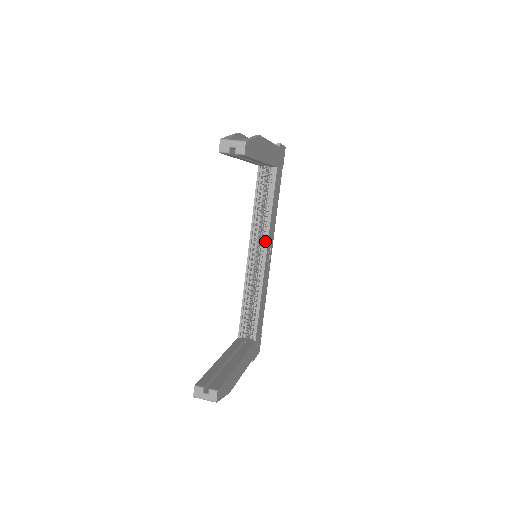
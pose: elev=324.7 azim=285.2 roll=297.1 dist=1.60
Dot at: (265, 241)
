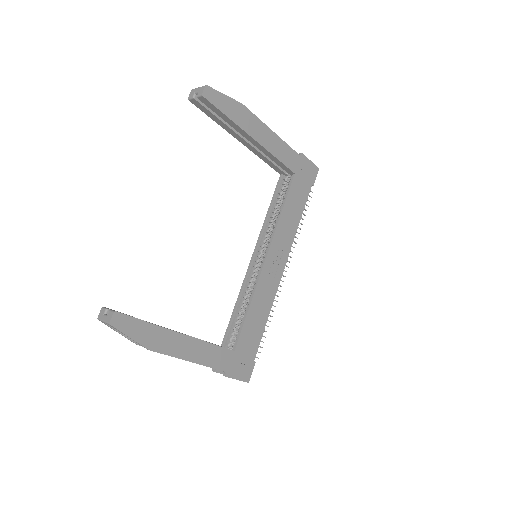
Dot at: (270, 244)
